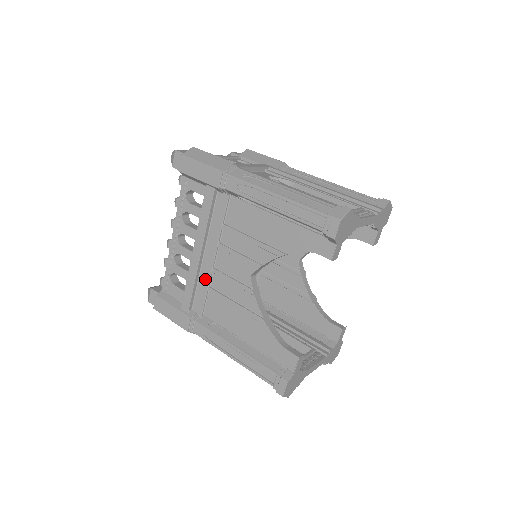
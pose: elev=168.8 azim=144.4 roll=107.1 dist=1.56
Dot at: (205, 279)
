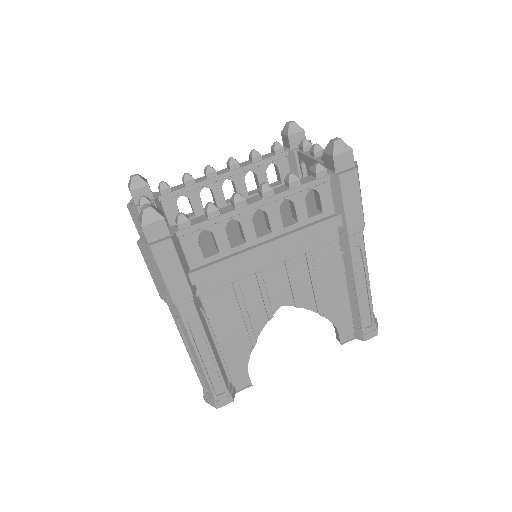
Dot at: (243, 272)
